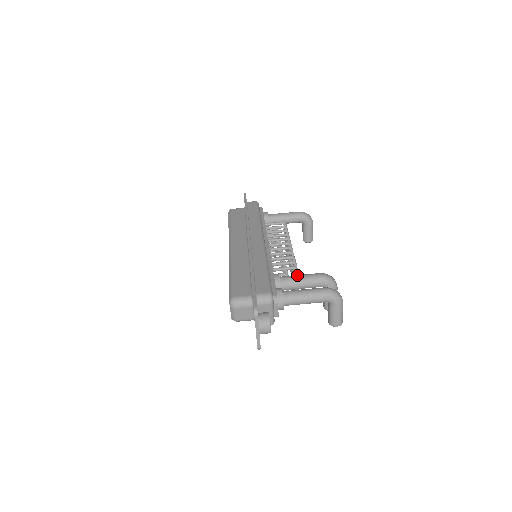
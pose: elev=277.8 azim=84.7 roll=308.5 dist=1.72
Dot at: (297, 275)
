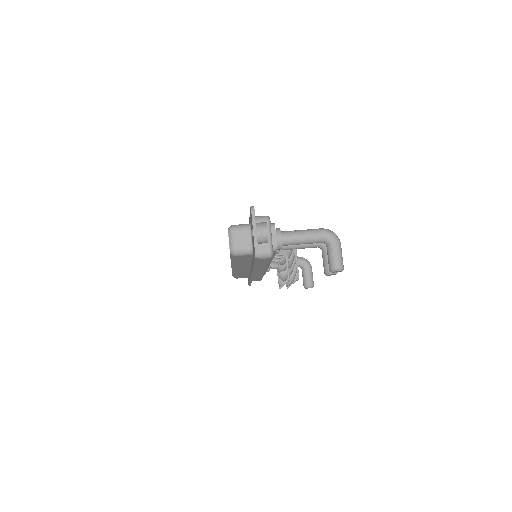
Dot at: occluded
